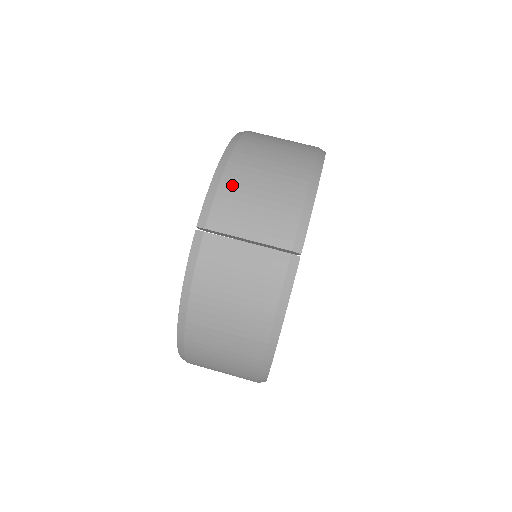
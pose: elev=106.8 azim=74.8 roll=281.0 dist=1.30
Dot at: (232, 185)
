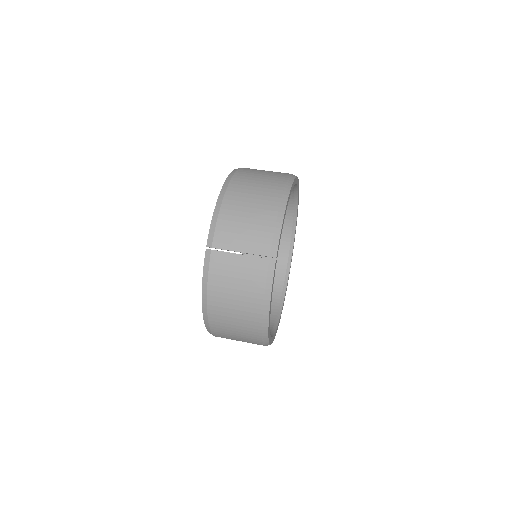
Dot at: (227, 216)
